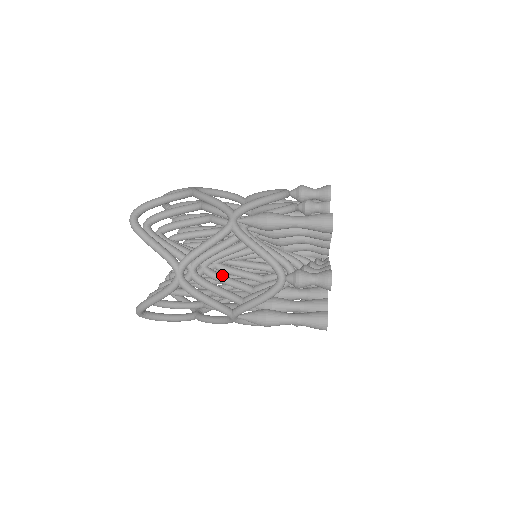
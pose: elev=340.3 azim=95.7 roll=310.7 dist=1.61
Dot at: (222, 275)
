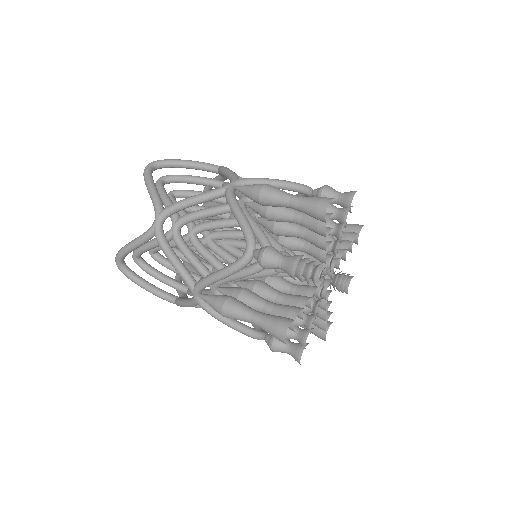
Dot at: occluded
